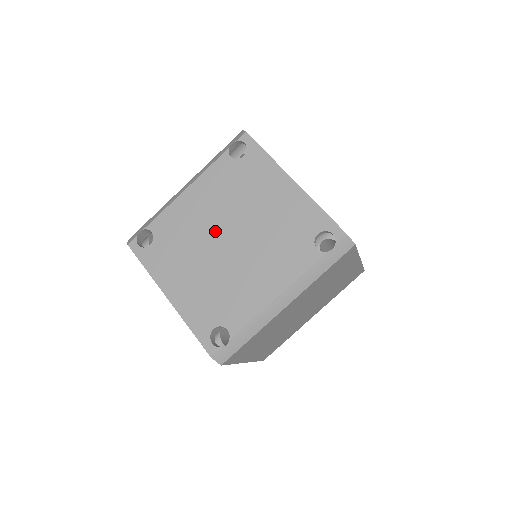
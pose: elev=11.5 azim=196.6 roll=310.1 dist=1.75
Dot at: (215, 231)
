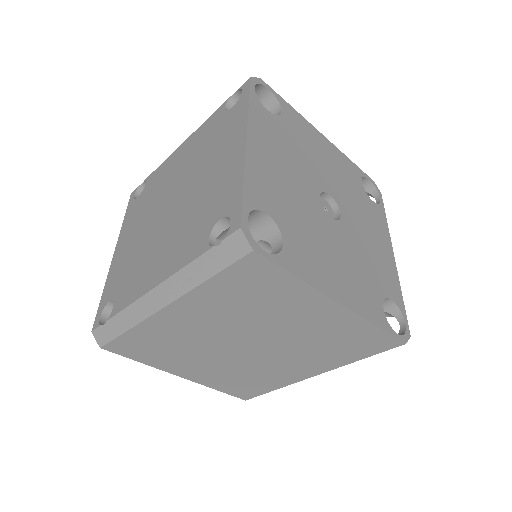
Dot at: (169, 193)
